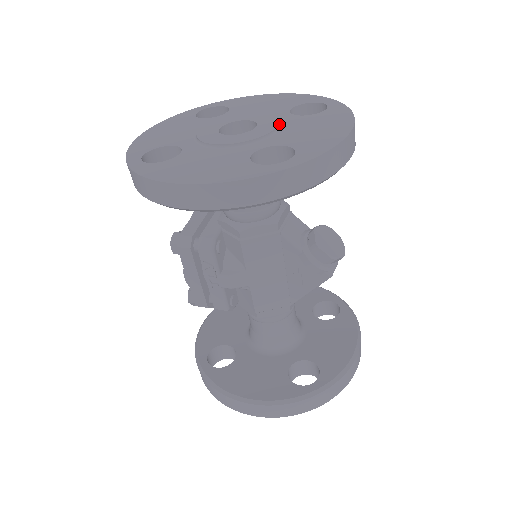
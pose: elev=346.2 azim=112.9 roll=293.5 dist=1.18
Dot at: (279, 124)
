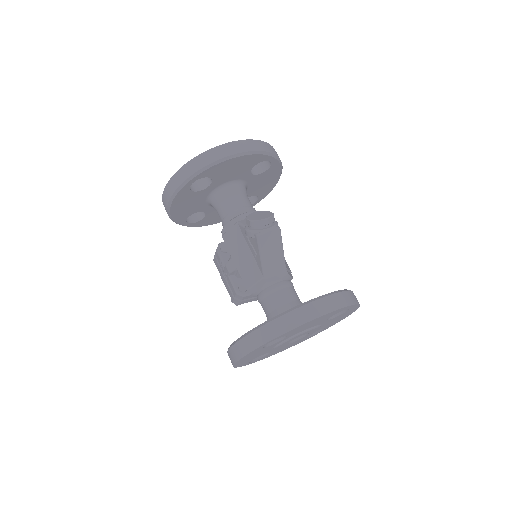
Dot at: occluded
